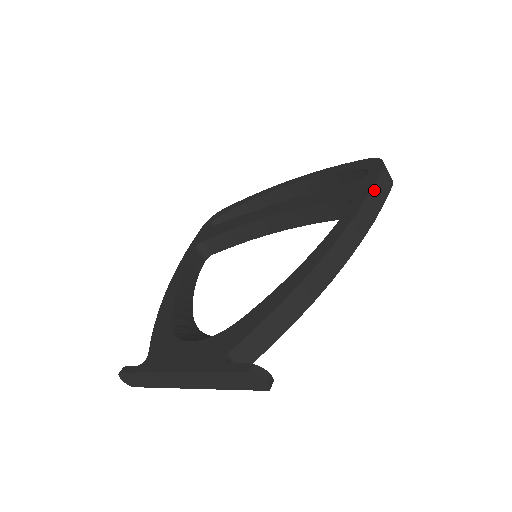
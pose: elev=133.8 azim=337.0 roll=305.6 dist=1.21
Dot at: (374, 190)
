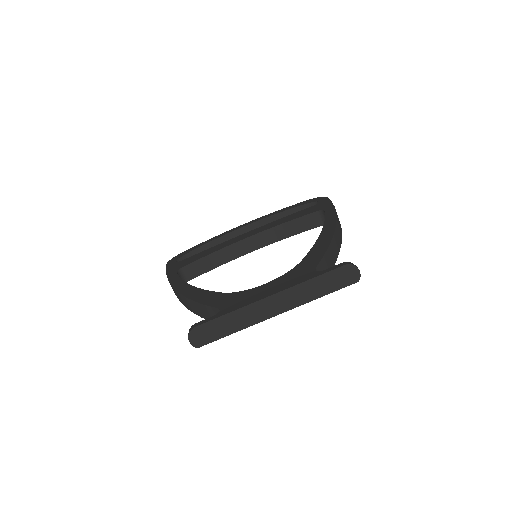
Dot at: occluded
